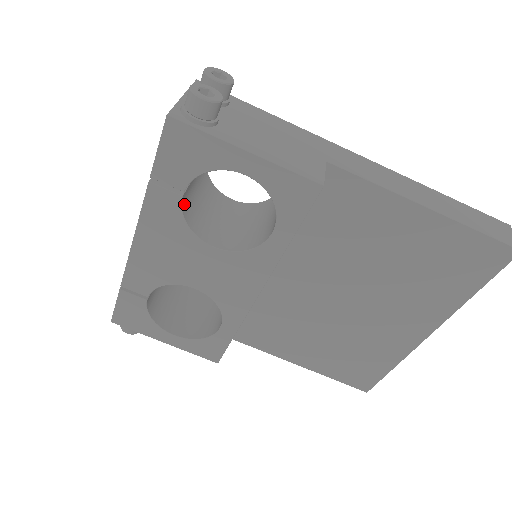
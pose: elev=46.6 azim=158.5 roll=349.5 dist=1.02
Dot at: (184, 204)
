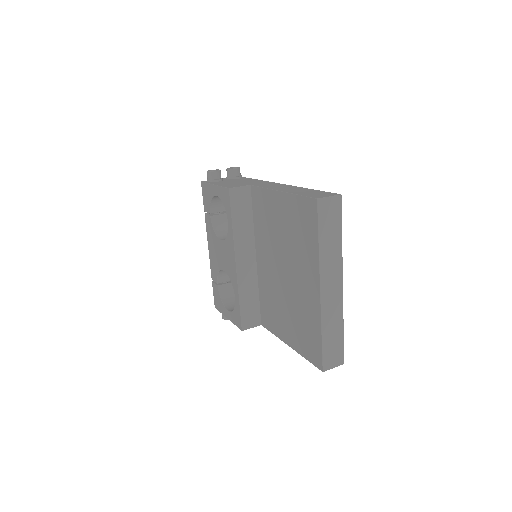
Dot at: (215, 222)
